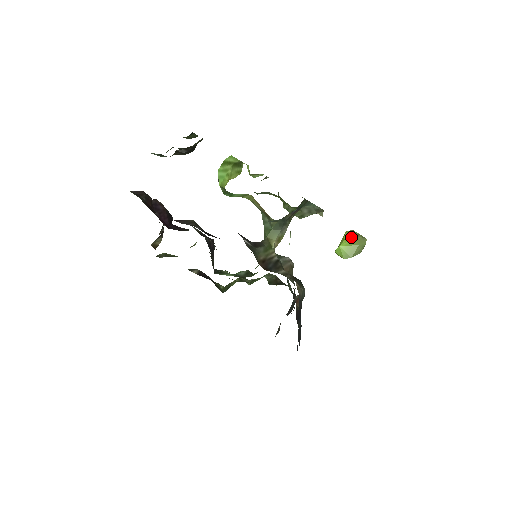
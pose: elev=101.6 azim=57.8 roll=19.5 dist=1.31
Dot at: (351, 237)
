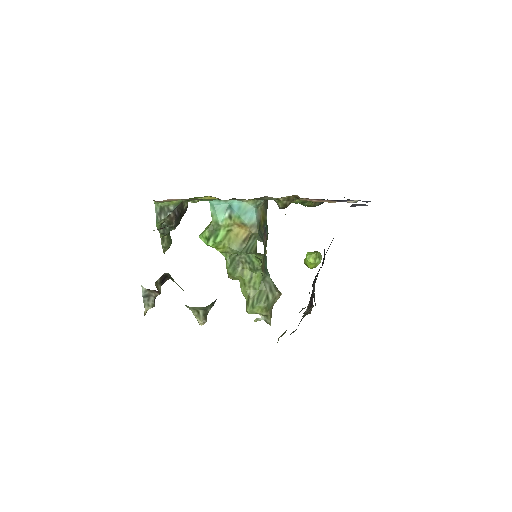
Dot at: occluded
